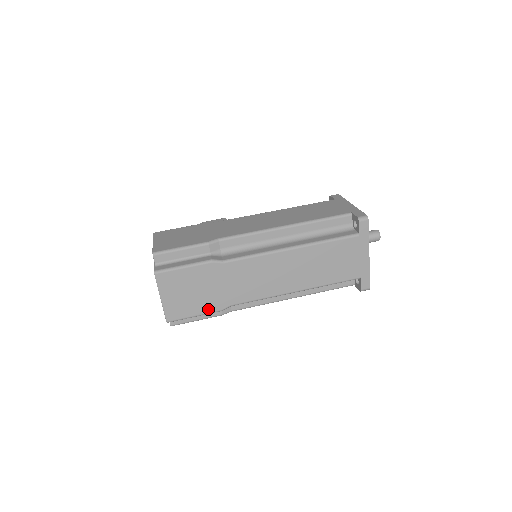
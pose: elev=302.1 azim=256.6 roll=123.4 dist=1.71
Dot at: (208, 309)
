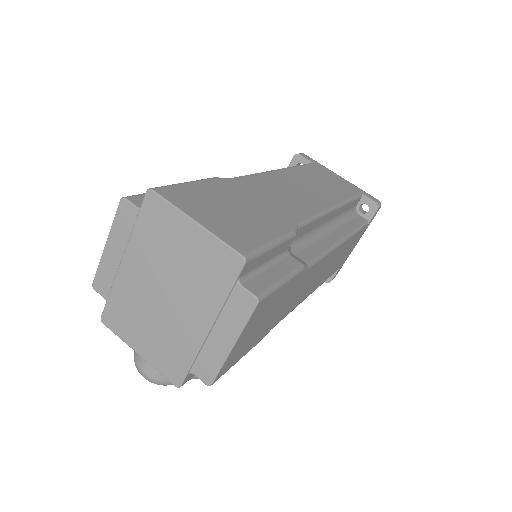
Dot at: (277, 231)
